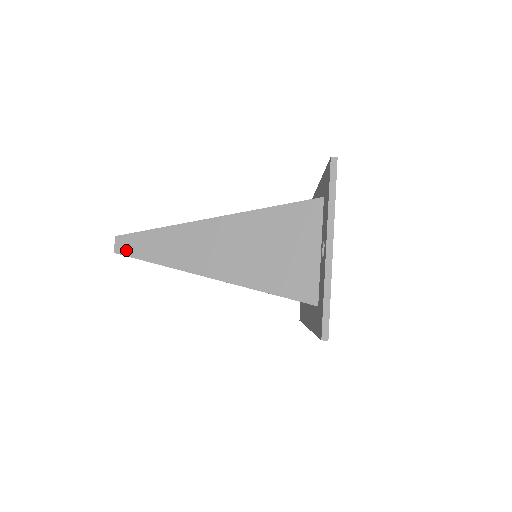
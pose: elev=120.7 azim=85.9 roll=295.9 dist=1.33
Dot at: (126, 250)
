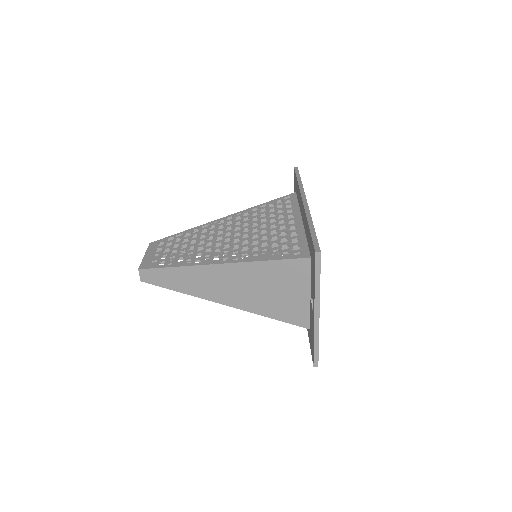
Dot at: (151, 280)
